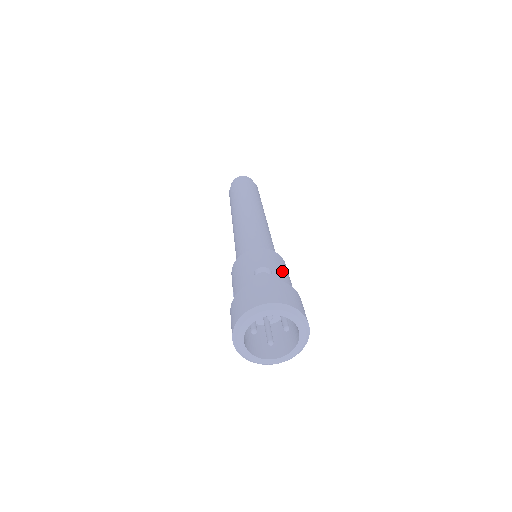
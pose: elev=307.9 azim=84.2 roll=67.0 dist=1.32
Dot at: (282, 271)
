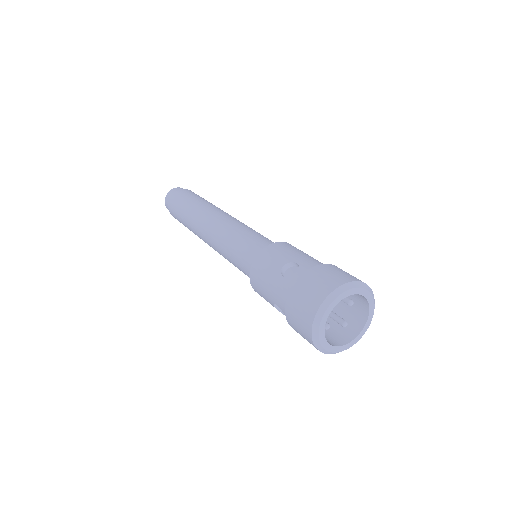
Dot at: (301, 255)
